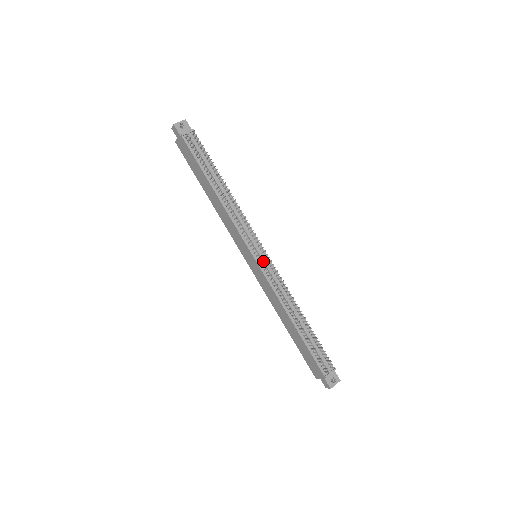
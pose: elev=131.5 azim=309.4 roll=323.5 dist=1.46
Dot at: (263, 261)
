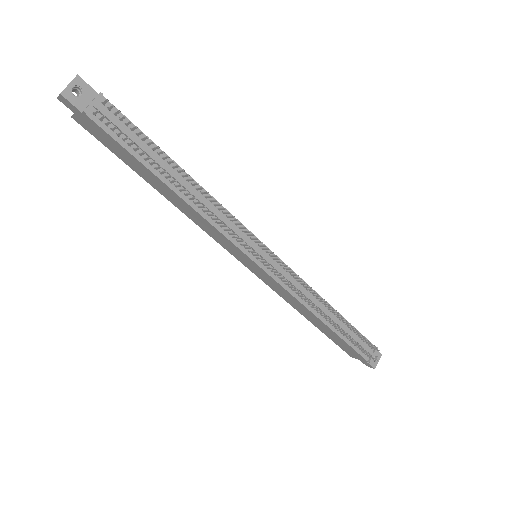
Dot at: (274, 269)
